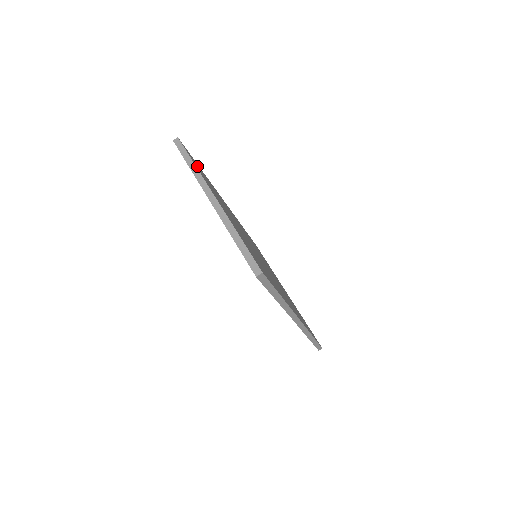
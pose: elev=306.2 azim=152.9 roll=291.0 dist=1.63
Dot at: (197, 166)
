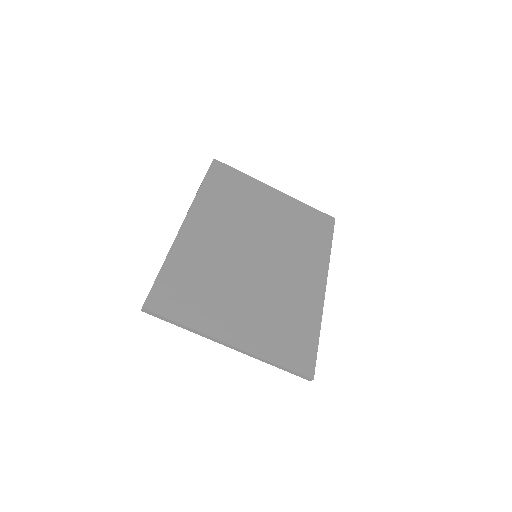
Dot at: (176, 302)
